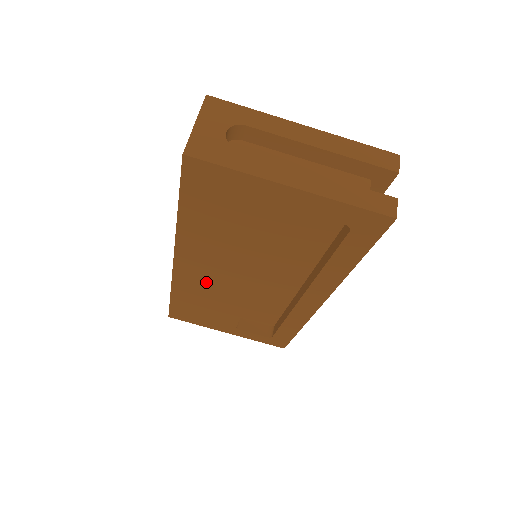
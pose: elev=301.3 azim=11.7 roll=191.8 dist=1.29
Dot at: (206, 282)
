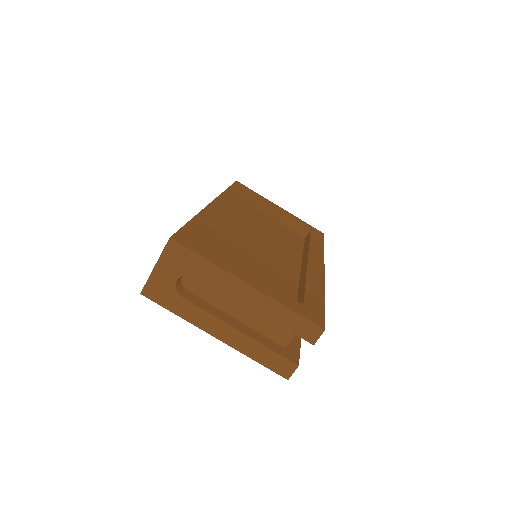
Dot at: occluded
